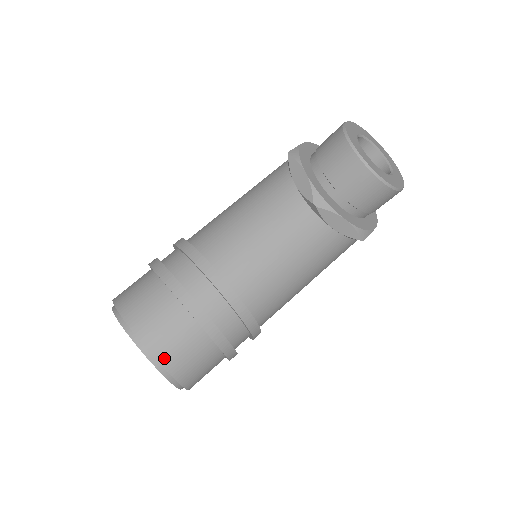
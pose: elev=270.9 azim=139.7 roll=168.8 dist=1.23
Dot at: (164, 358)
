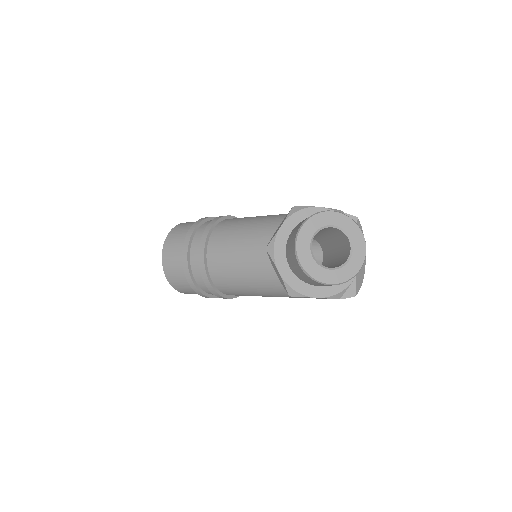
Dot at: (165, 265)
